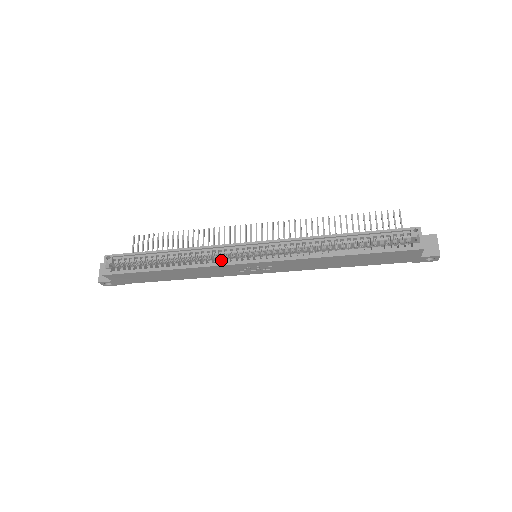
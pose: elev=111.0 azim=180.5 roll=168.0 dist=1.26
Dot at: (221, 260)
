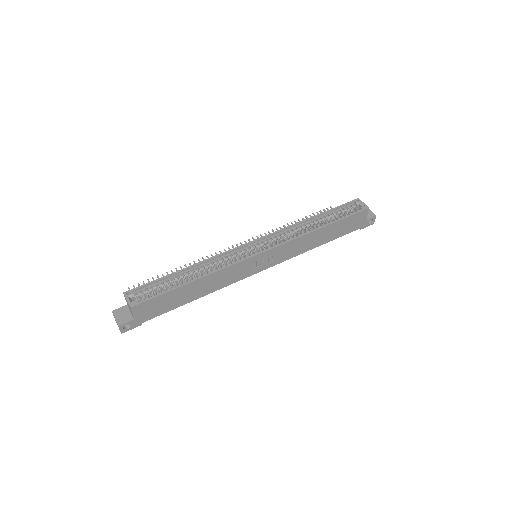
Dot at: (236, 260)
